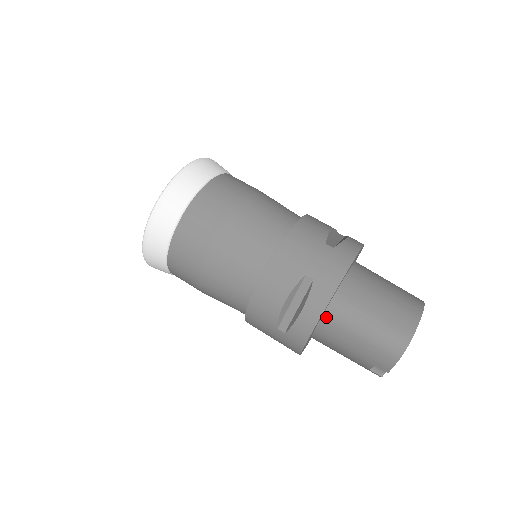
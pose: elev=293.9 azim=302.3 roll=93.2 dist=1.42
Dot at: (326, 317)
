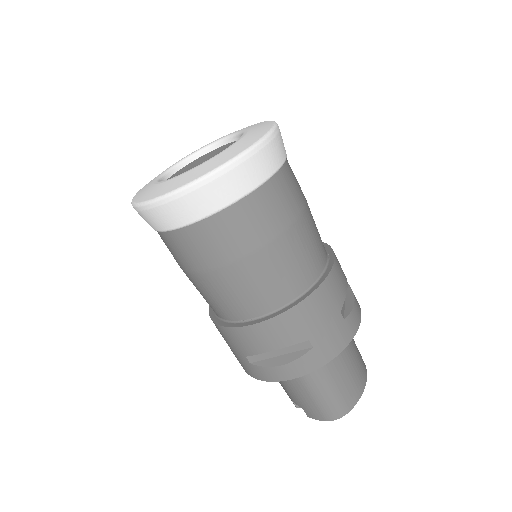
Dot at: occluded
